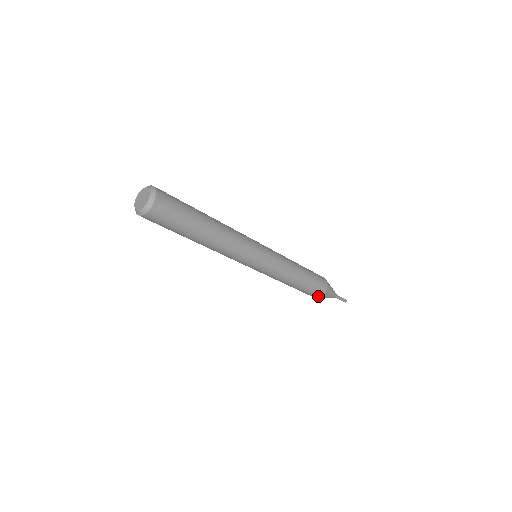
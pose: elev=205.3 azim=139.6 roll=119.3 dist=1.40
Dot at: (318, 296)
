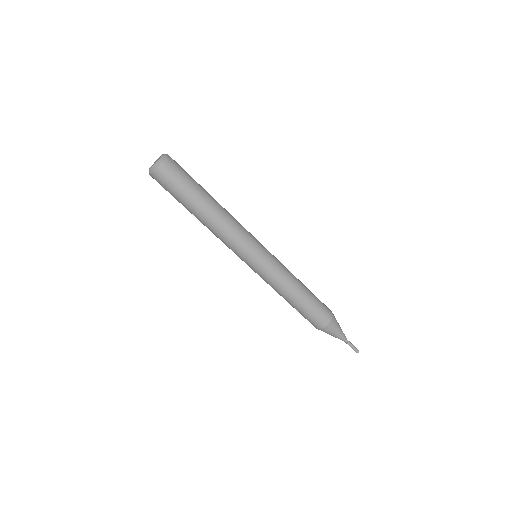
Dot at: (321, 326)
